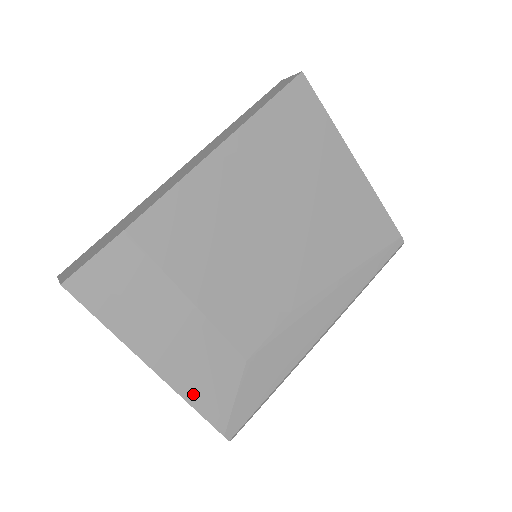
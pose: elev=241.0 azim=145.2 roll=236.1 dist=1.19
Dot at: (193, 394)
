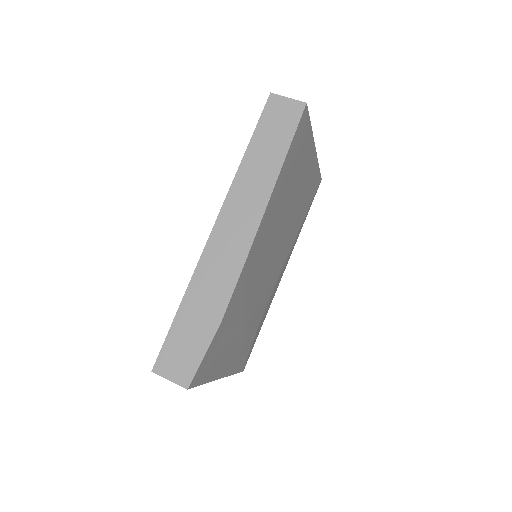
Dot at: (235, 368)
